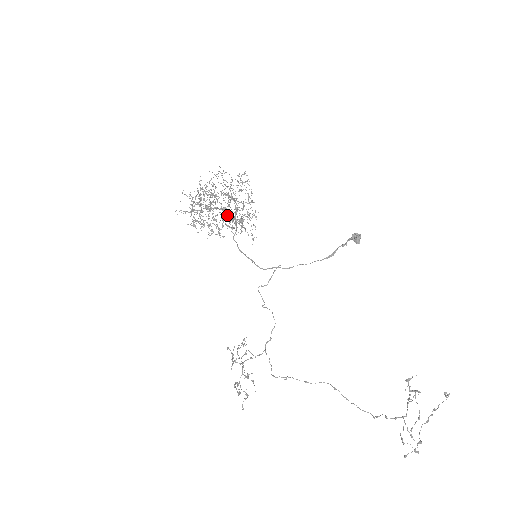
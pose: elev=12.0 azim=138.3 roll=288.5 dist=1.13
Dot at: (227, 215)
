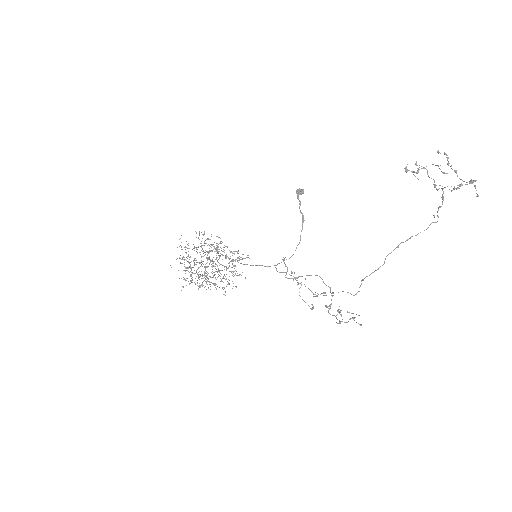
Dot at: occluded
